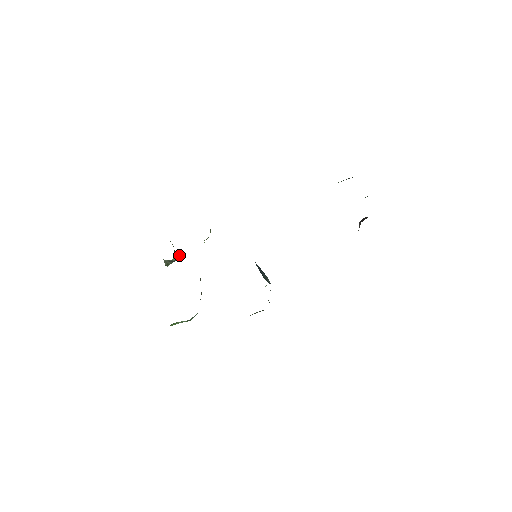
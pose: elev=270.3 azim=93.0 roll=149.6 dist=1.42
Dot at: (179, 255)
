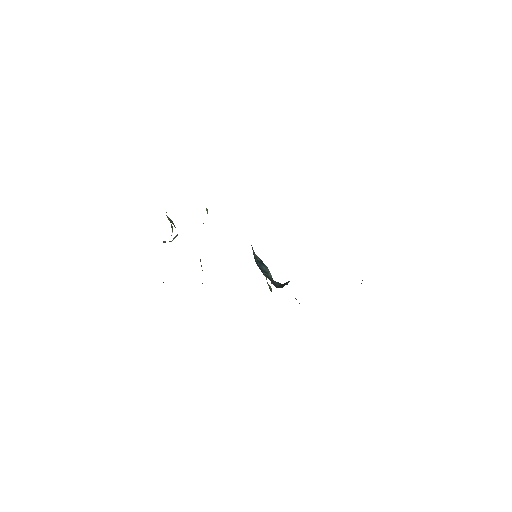
Dot at: (177, 235)
